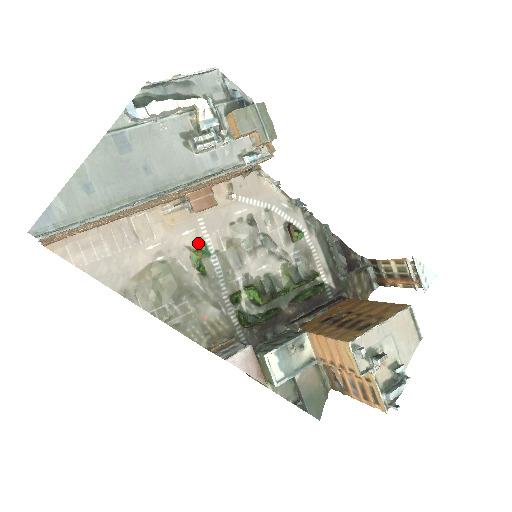
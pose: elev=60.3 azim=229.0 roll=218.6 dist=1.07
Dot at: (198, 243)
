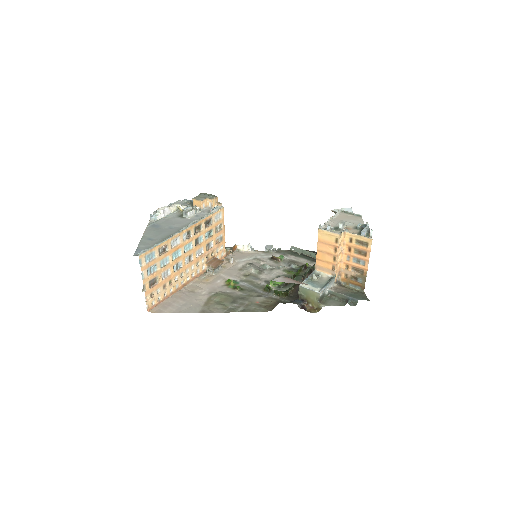
Dot at: (228, 281)
